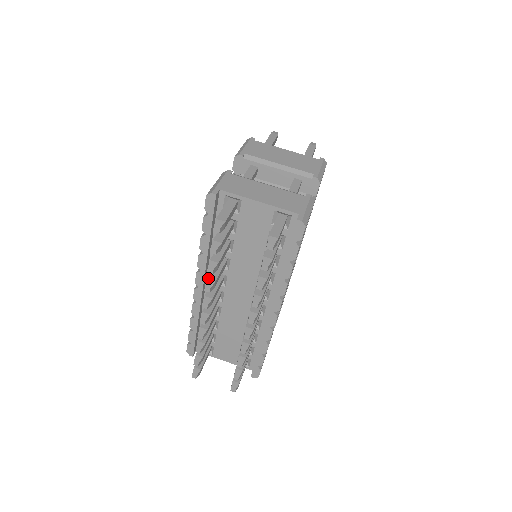
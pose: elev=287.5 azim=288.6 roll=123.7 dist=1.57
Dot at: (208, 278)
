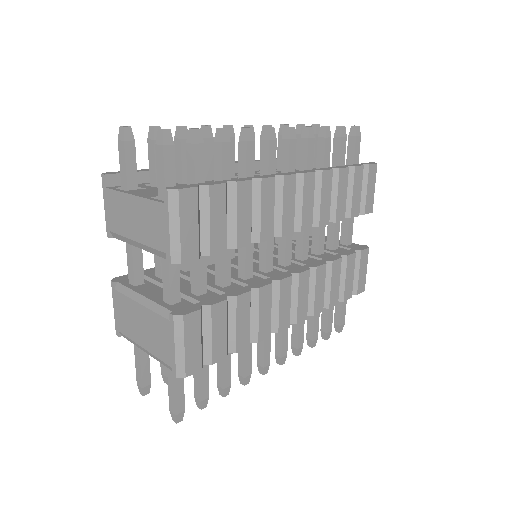
Dot at: occluded
